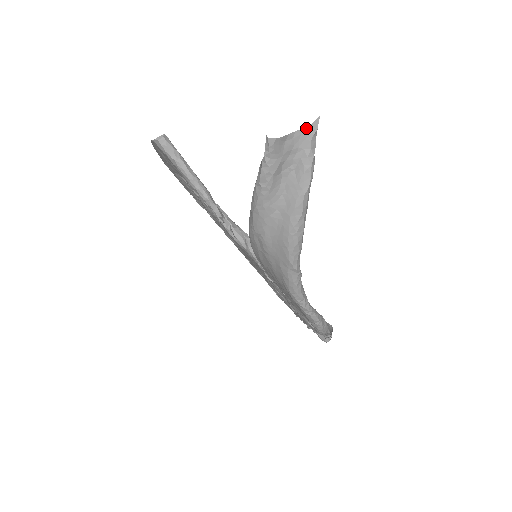
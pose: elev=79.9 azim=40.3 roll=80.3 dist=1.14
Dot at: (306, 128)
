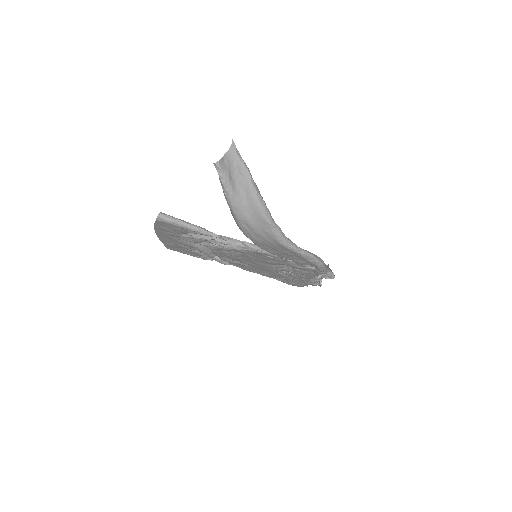
Dot at: (230, 149)
